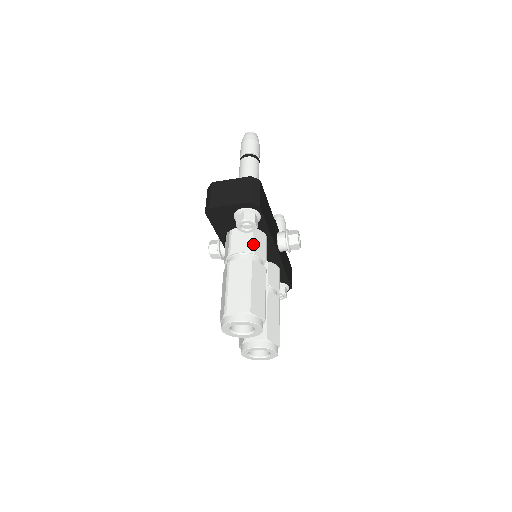
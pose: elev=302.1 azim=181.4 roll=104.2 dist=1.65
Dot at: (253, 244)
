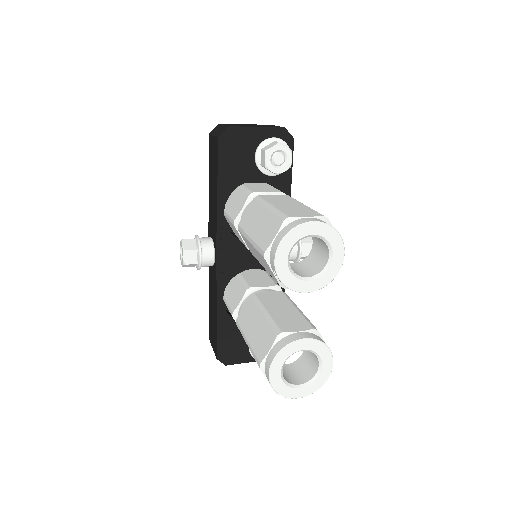
Dot at: occluded
